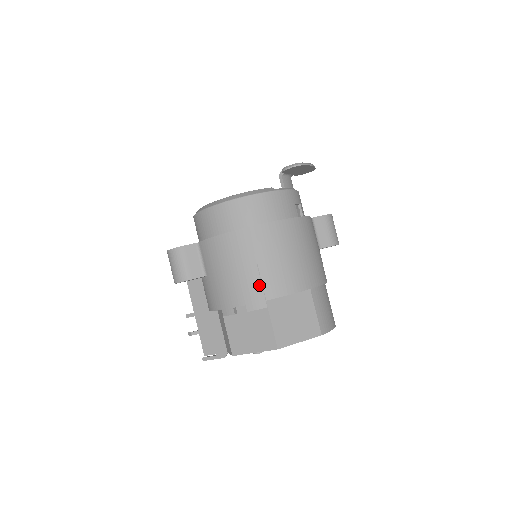
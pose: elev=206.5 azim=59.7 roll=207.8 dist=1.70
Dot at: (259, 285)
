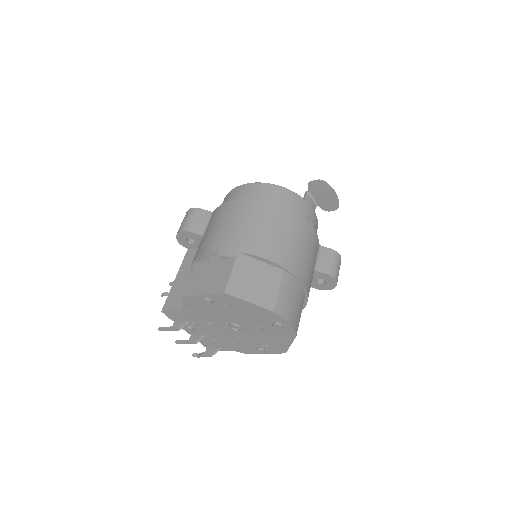
Dot at: (240, 239)
